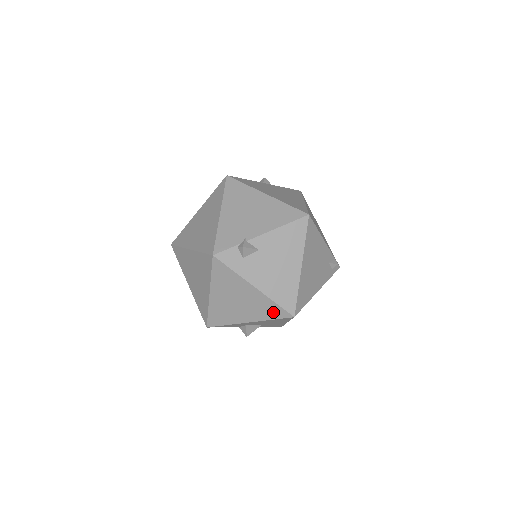
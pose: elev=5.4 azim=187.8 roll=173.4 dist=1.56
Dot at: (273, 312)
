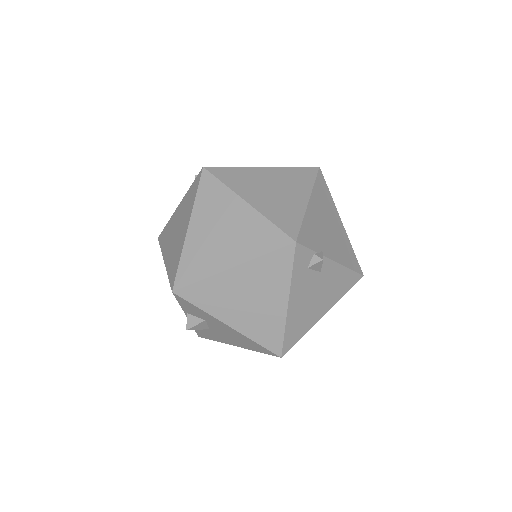
Dot at: (269, 338)
